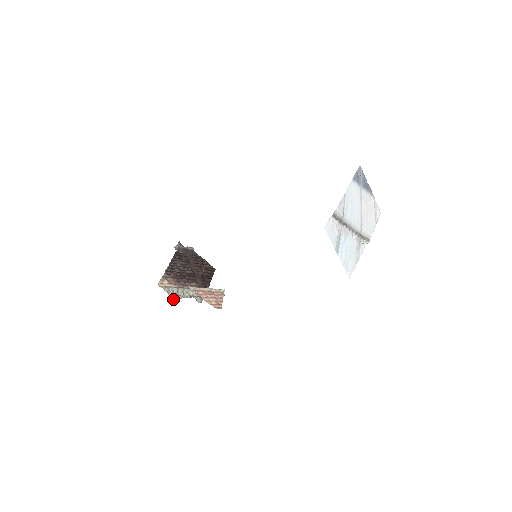
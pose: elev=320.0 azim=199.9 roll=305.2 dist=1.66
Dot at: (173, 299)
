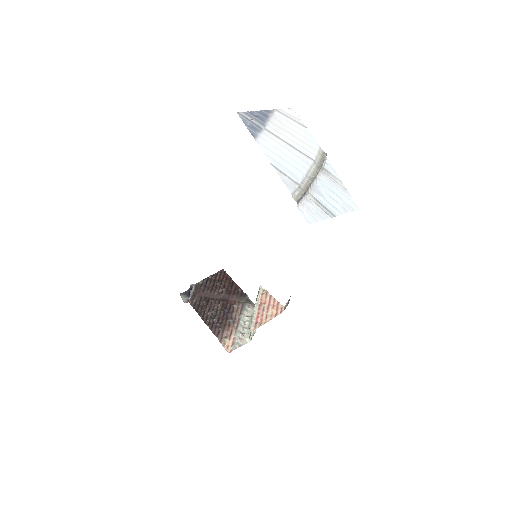
Dot at: (248, 342)
